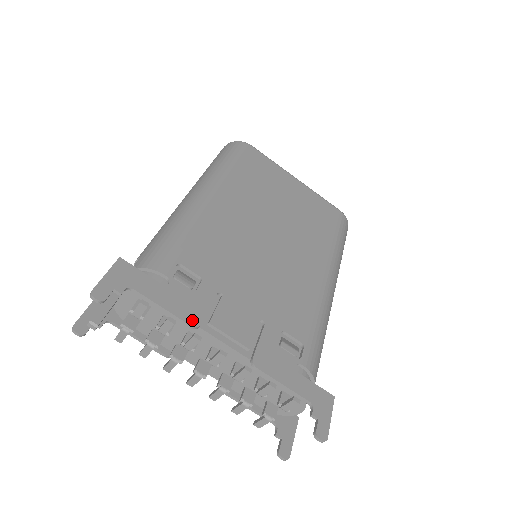
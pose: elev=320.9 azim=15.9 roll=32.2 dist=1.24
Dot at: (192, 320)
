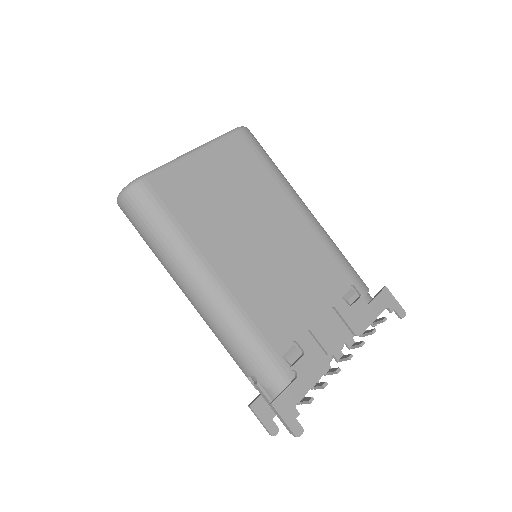
Dot at: (325, 367)
